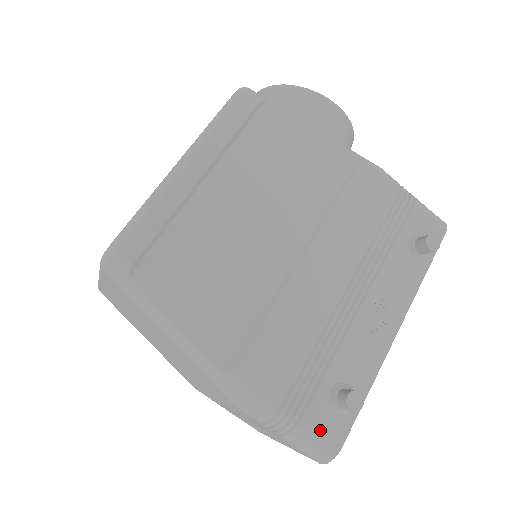
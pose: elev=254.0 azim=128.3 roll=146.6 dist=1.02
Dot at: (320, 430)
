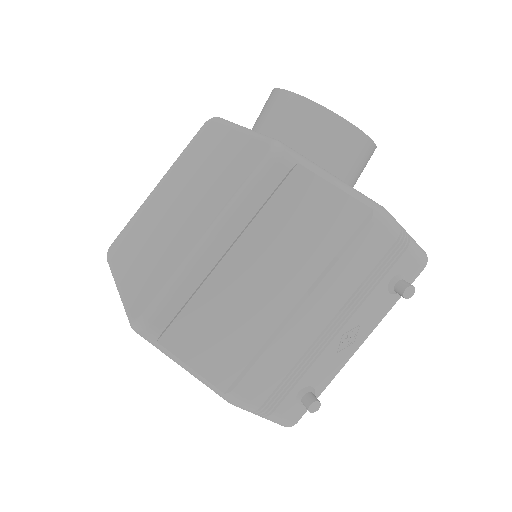
Dot at: (285, 415)
